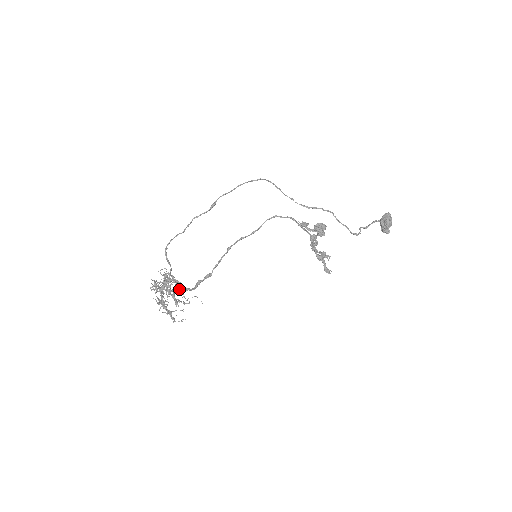
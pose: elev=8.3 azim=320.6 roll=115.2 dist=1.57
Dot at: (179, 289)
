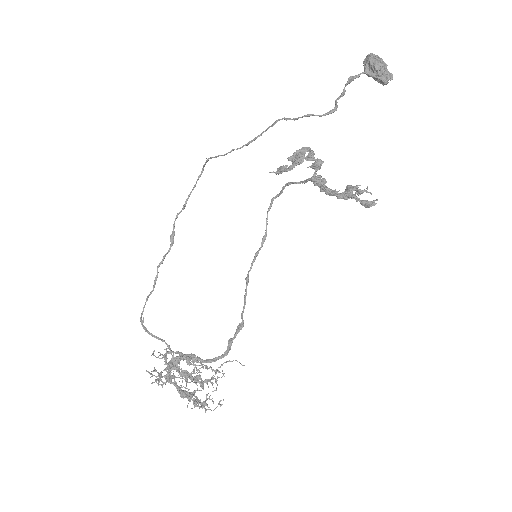
Dot at: occluded
